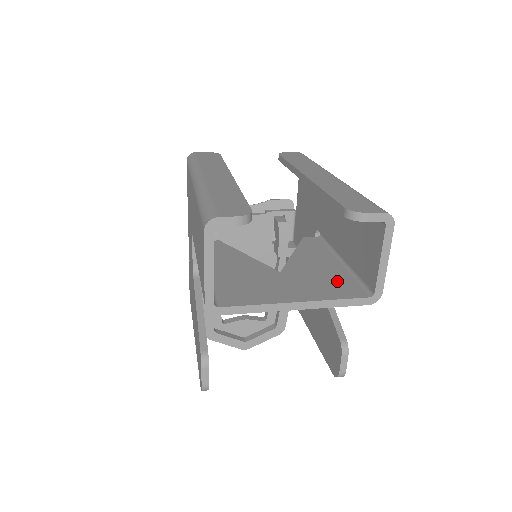
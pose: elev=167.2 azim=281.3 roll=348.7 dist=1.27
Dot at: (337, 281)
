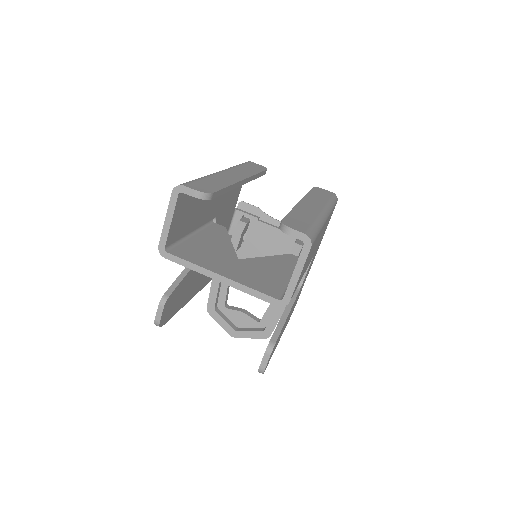
Dot at: (270, 282)
